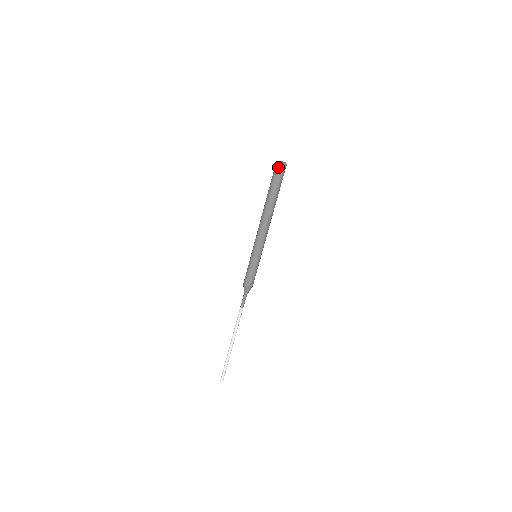
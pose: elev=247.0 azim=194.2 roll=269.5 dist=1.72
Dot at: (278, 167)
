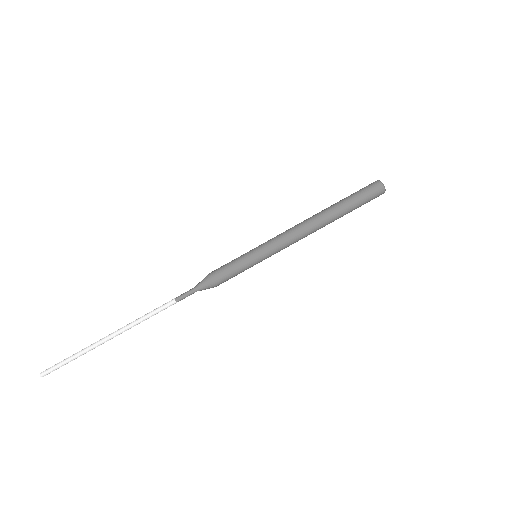
Dot at: (376, 184)
